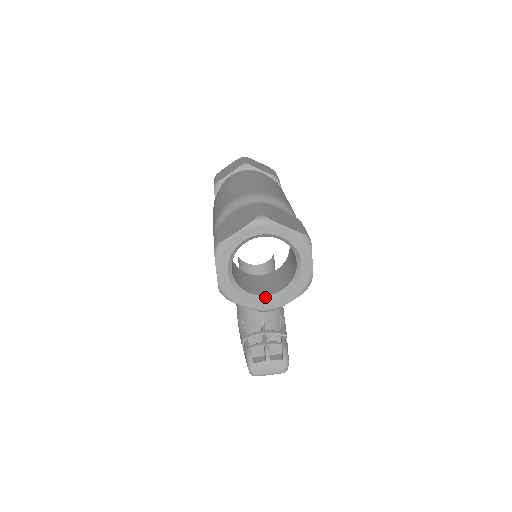
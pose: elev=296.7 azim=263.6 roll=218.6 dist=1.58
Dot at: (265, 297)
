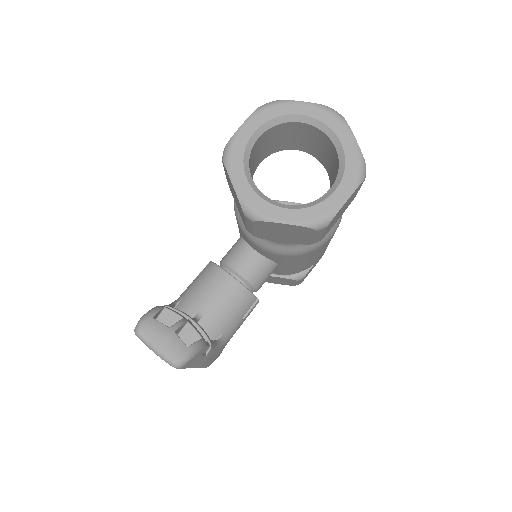
Dot at: (263, 195)
